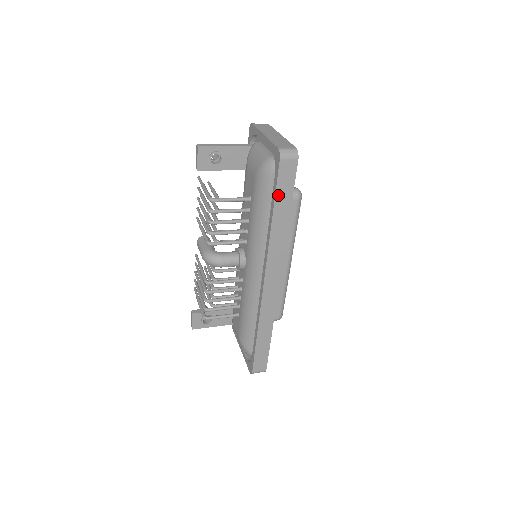
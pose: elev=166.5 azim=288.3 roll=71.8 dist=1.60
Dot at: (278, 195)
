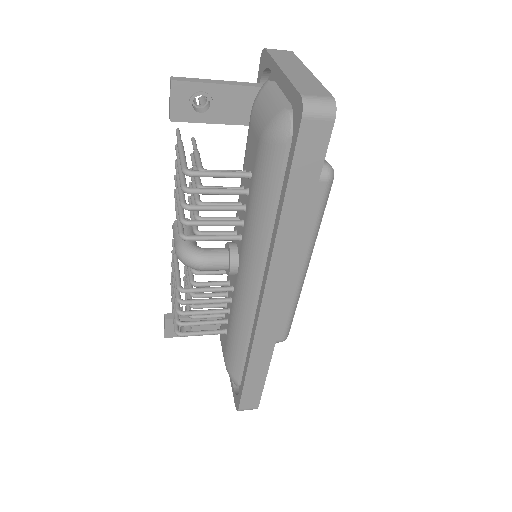
Dot at: (294, 178)
